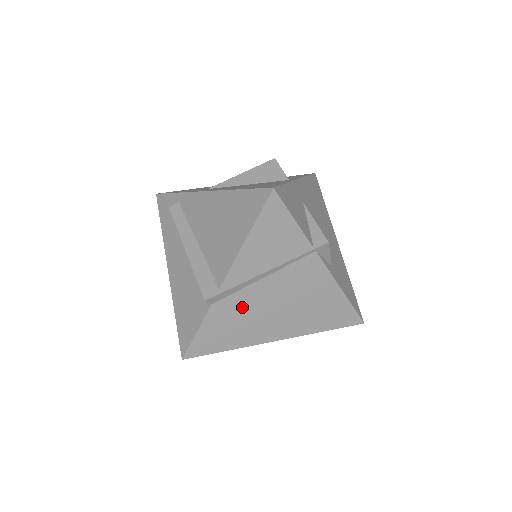
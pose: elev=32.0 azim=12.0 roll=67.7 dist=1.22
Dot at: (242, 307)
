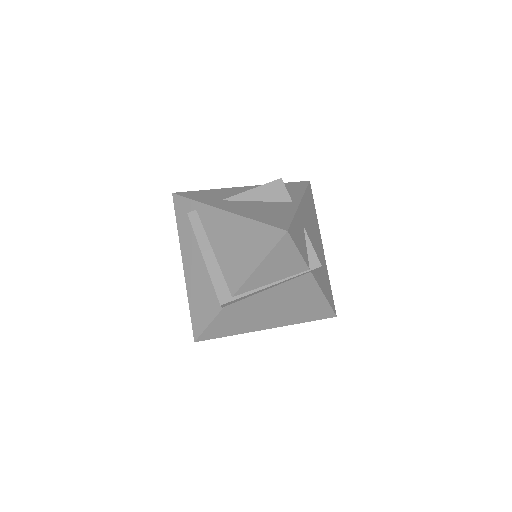
Dot at: (247, 308)
